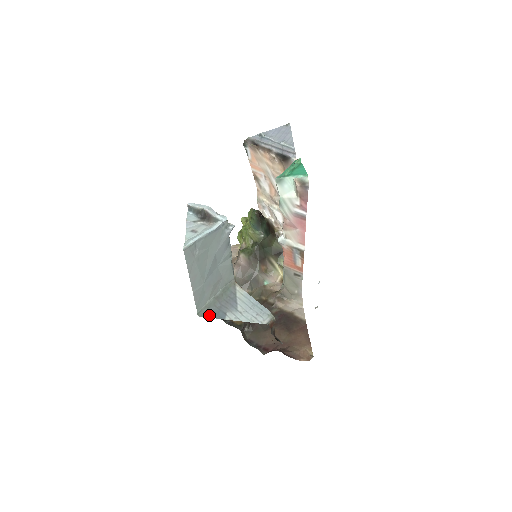
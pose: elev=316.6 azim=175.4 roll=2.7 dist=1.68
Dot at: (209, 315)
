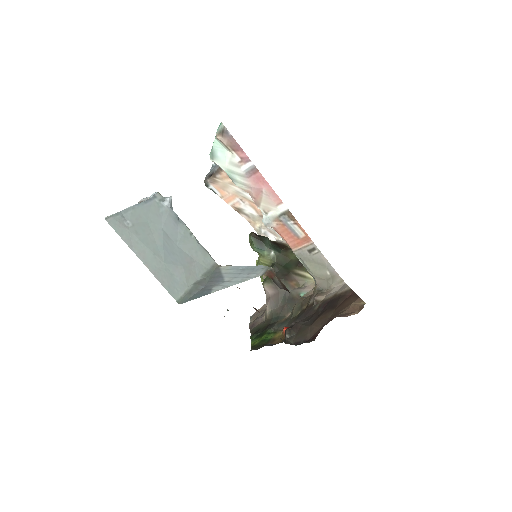
Dot at: (191, 298)
